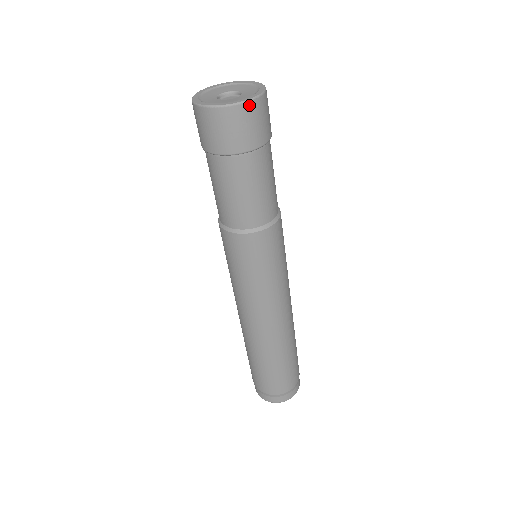
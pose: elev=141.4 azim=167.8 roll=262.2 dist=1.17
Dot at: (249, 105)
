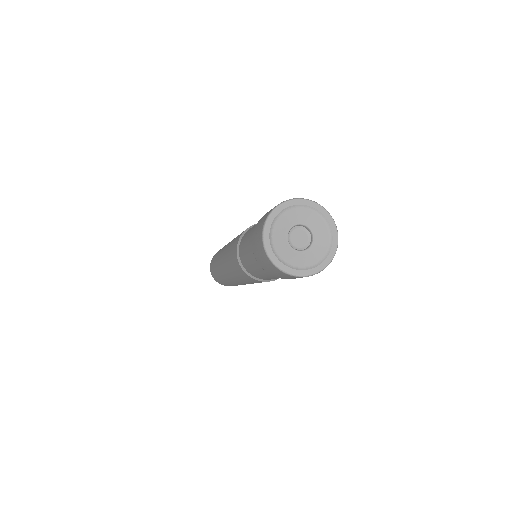
Dot at: (319, 272)
